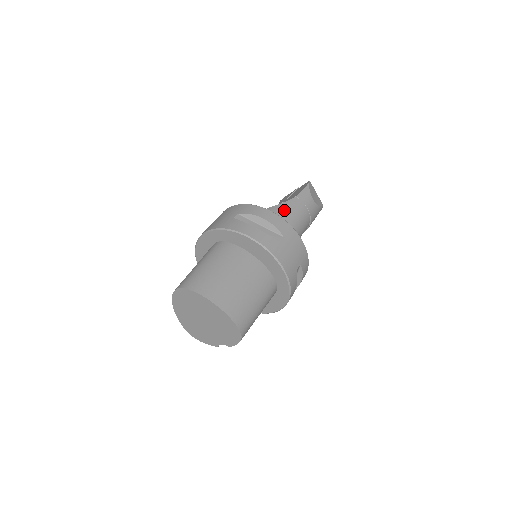
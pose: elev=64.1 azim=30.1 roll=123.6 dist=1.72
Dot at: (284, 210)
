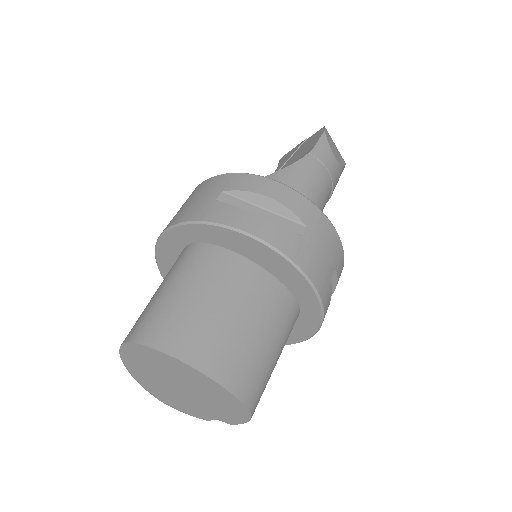
Dot at: (294, 177)
